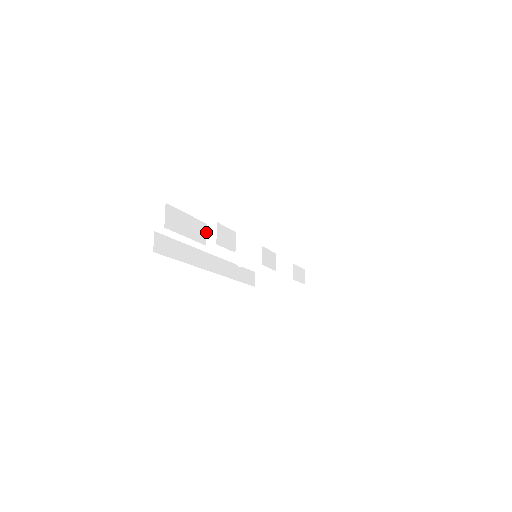
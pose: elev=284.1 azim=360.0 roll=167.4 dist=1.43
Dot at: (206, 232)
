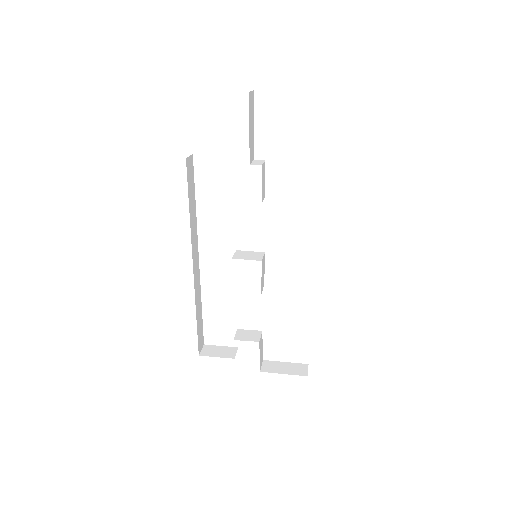
Dot at: (252, 161)
